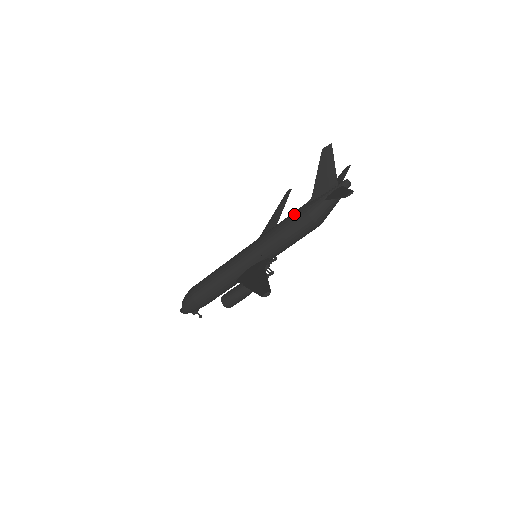
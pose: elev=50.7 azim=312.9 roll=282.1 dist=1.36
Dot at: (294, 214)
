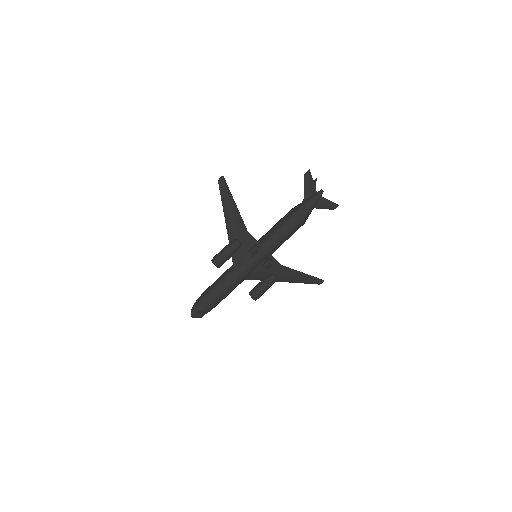
Dot at: occluded
